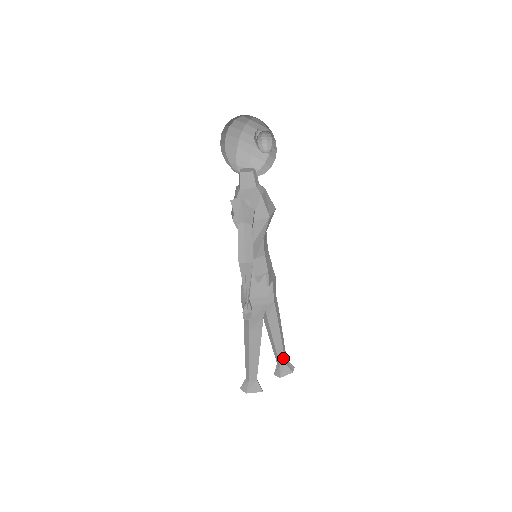
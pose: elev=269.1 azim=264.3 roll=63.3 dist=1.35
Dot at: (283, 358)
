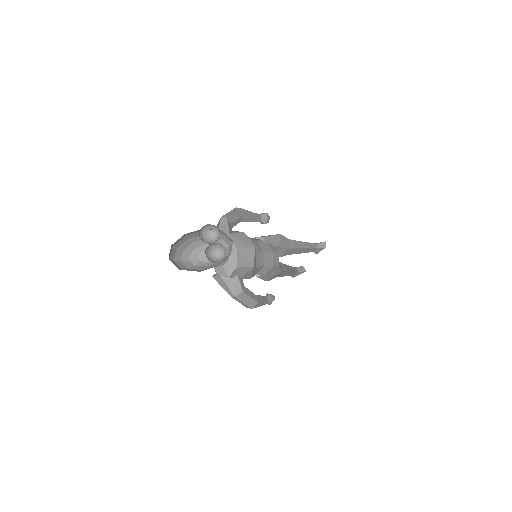
Dot at: (313, 249)
